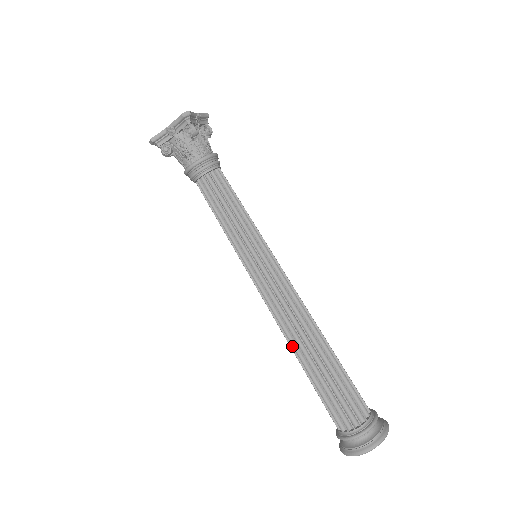
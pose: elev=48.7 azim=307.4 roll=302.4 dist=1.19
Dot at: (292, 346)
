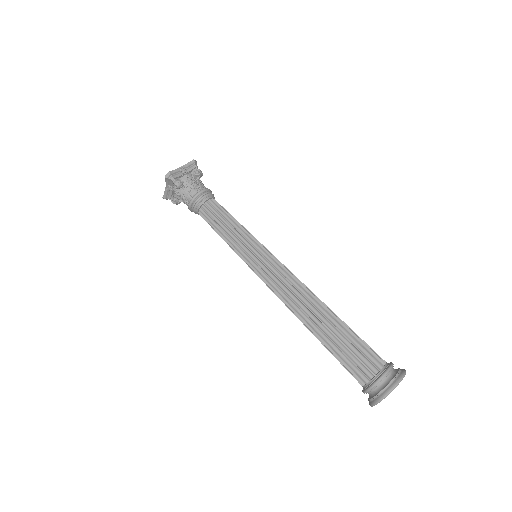
Dot at: occluded
